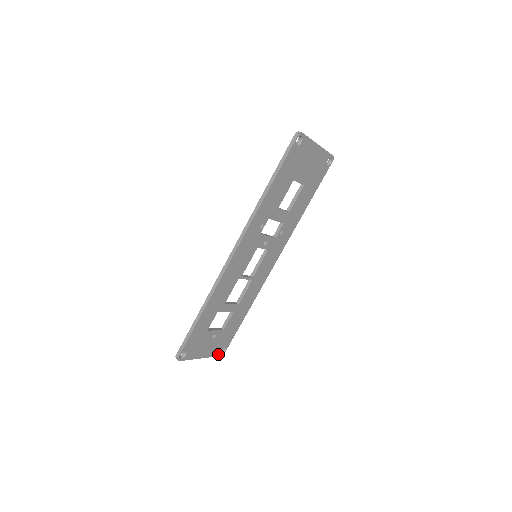
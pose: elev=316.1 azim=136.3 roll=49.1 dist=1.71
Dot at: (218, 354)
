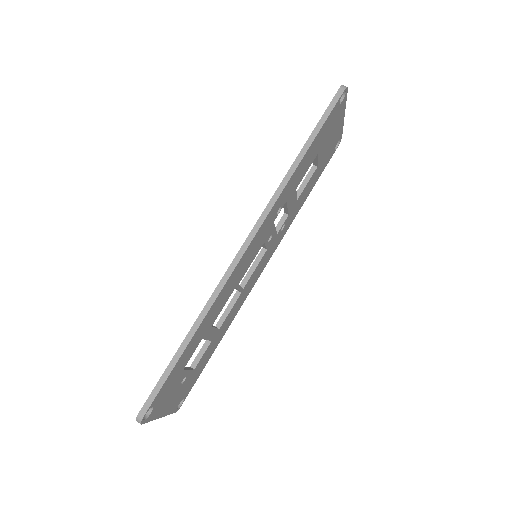
Dot at: (175, 409)
